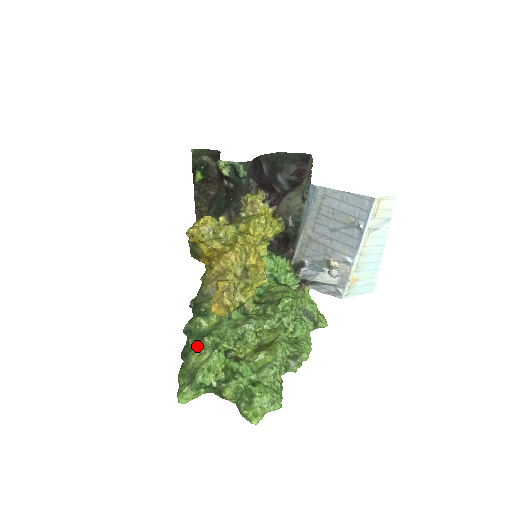
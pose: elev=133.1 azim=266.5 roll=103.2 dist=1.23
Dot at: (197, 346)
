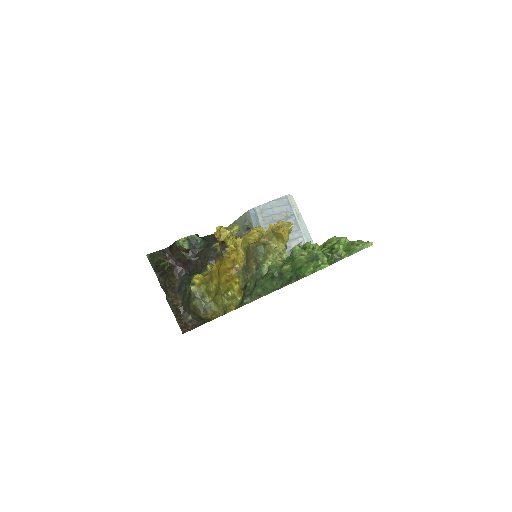
Dot at: (294, 258)
